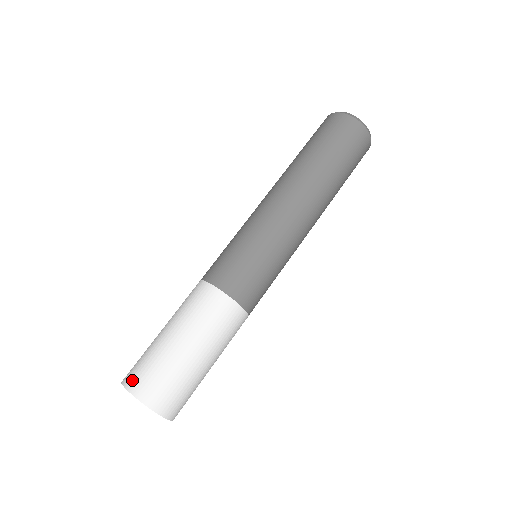
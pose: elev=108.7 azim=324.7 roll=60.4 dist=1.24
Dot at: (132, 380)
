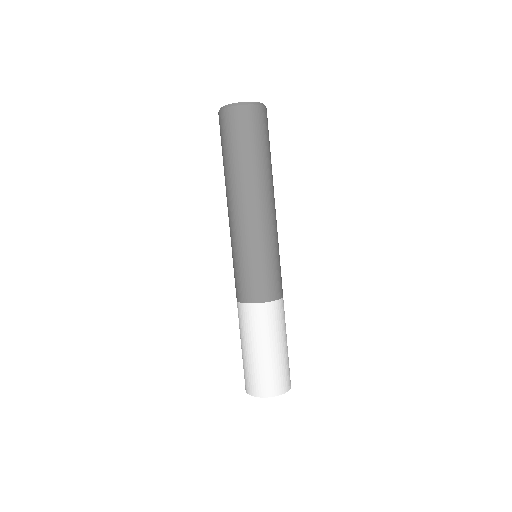
Dot at: occluded
